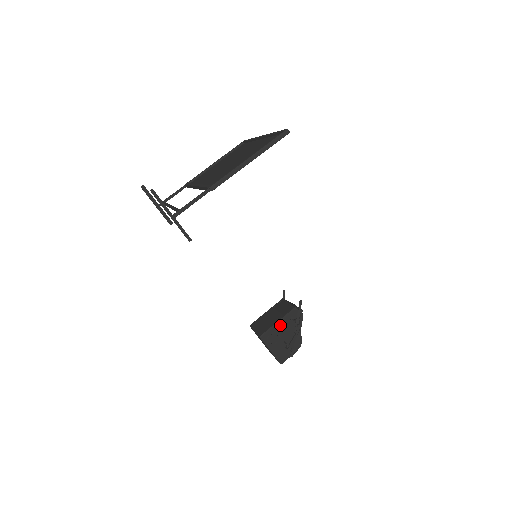
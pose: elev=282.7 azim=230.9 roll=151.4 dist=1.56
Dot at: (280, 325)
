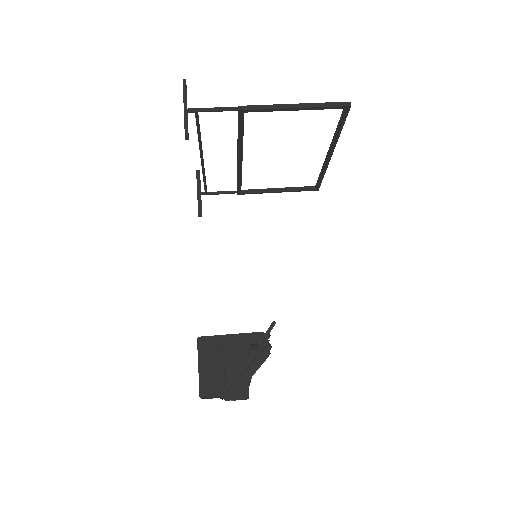
Dot at: (231, 341)
